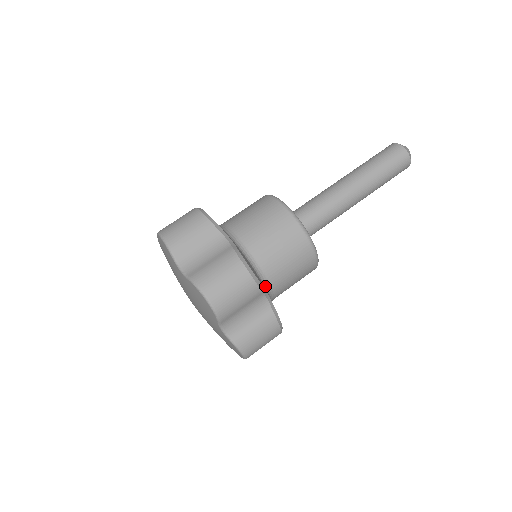
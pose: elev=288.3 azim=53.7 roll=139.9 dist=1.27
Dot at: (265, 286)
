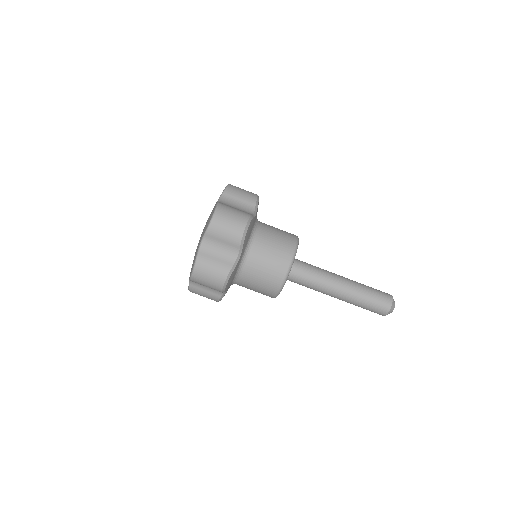
Dot at: (233, 283)
